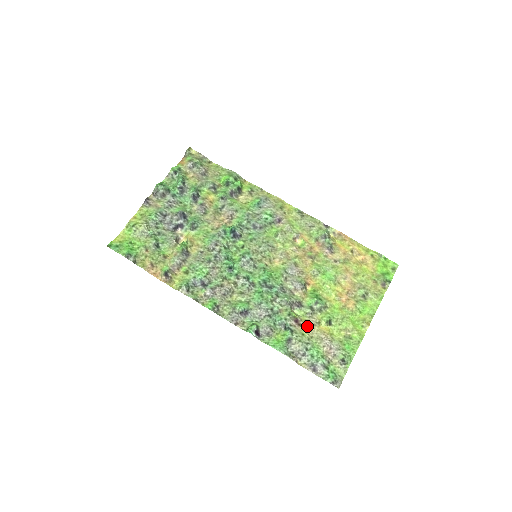
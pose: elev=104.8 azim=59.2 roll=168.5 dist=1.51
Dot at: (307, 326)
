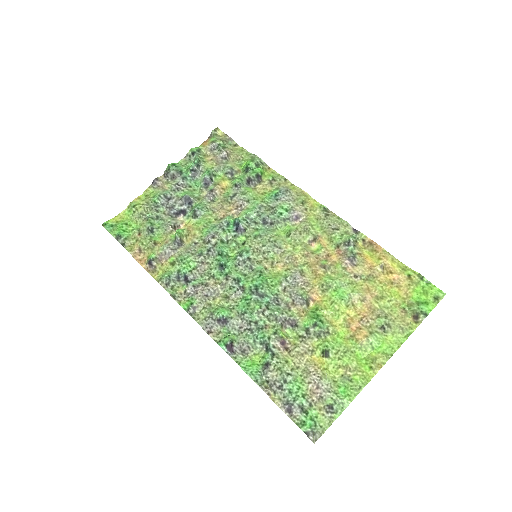
Dot at: (295, 352)
